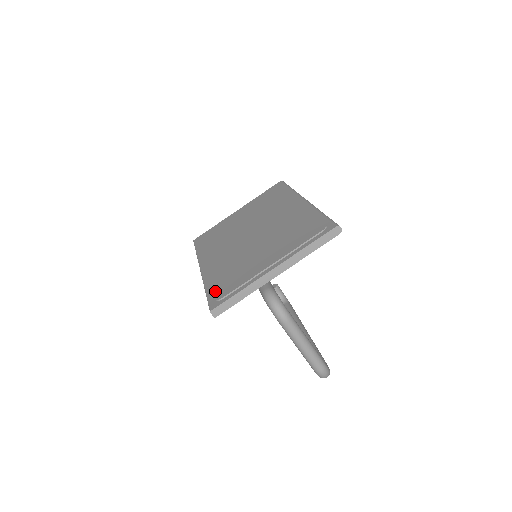
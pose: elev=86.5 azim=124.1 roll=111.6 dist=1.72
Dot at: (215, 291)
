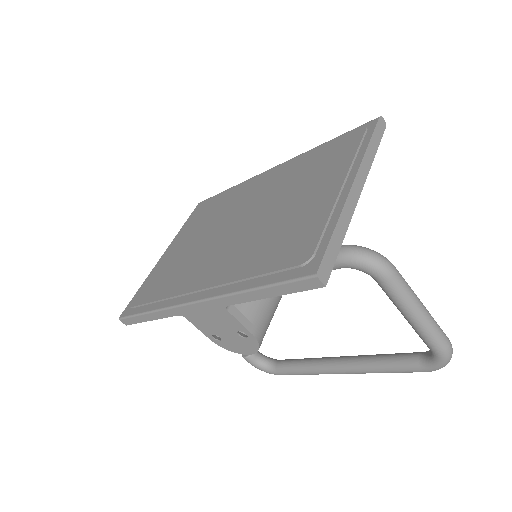
Dot at: (281, 265)
